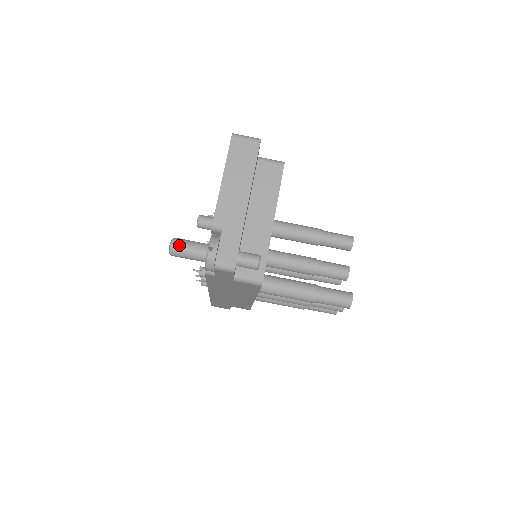
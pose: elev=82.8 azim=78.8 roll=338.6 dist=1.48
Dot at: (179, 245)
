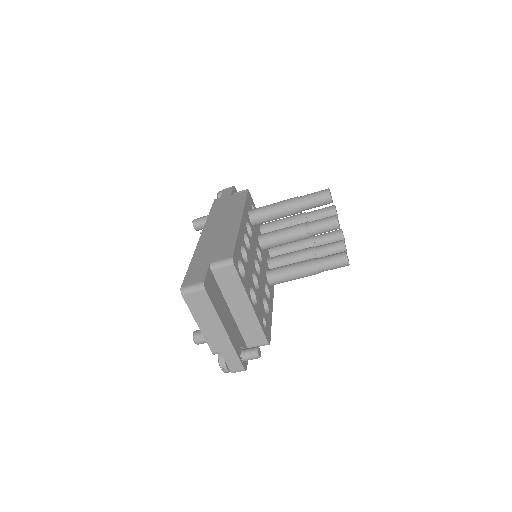
Dot at: (200, 341)
